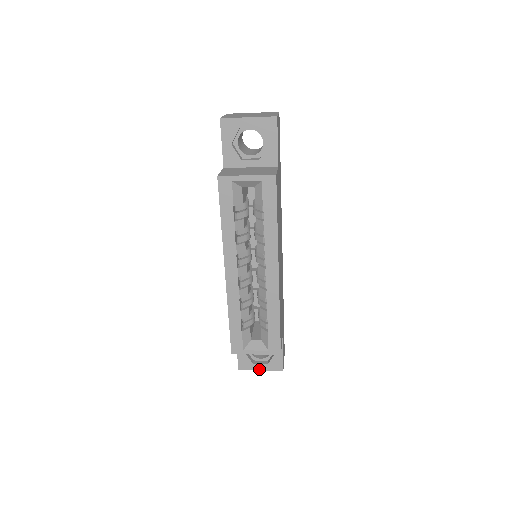
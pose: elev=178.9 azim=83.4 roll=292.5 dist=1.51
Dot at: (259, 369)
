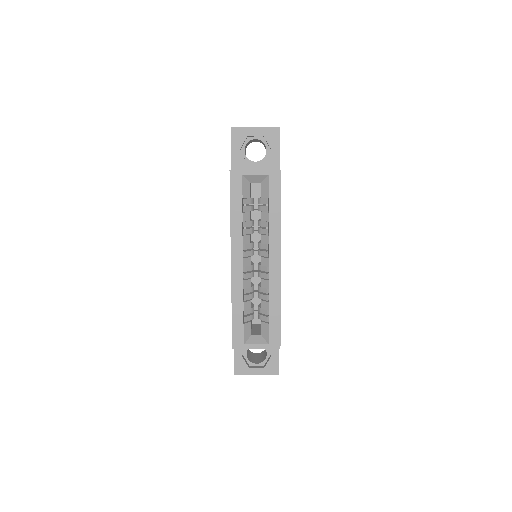
Dot at: (255, 374)
